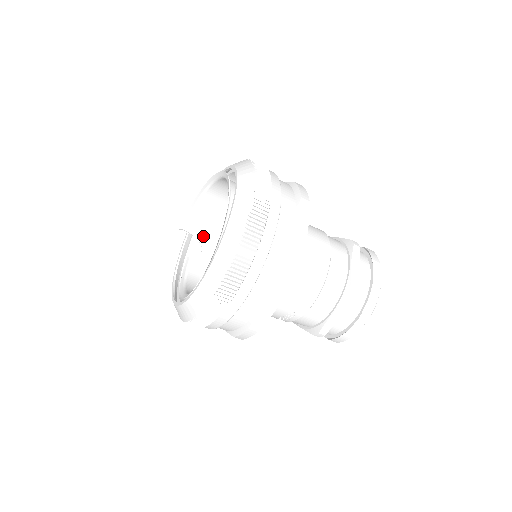
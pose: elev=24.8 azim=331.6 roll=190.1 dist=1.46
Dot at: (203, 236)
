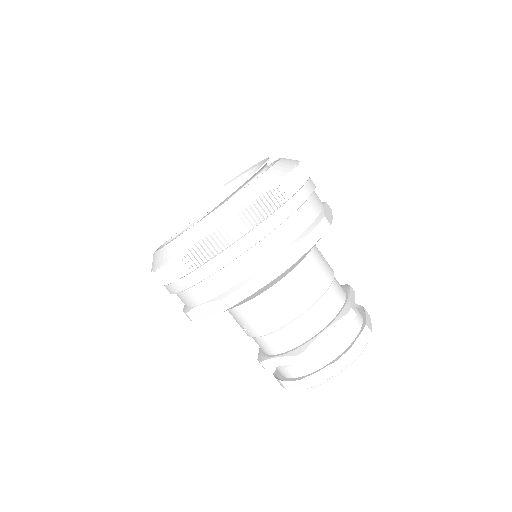
Dot at: occluded
